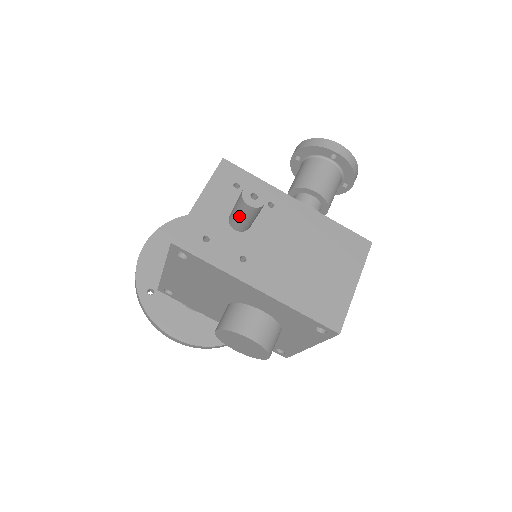
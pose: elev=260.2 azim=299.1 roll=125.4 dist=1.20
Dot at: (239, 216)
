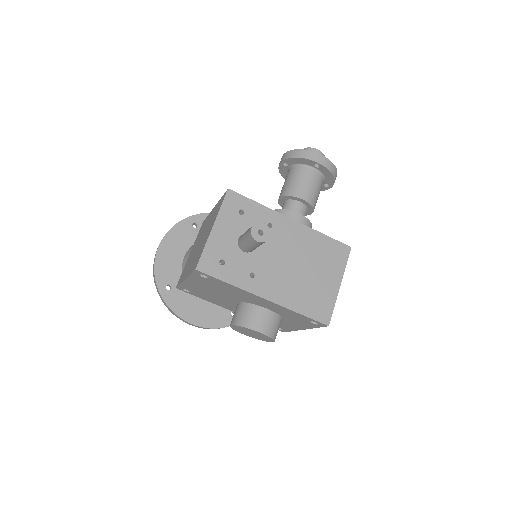
Dot at: (248, 245)
